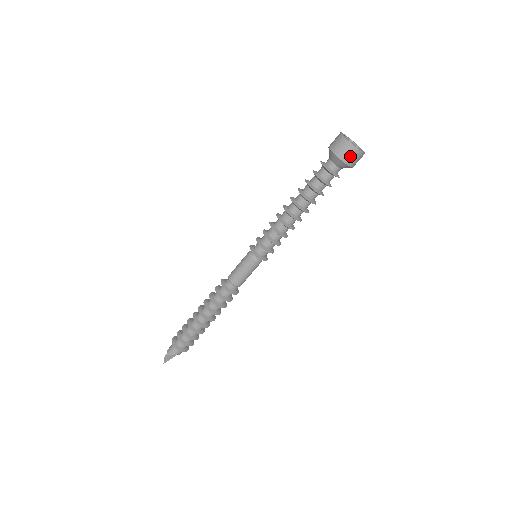
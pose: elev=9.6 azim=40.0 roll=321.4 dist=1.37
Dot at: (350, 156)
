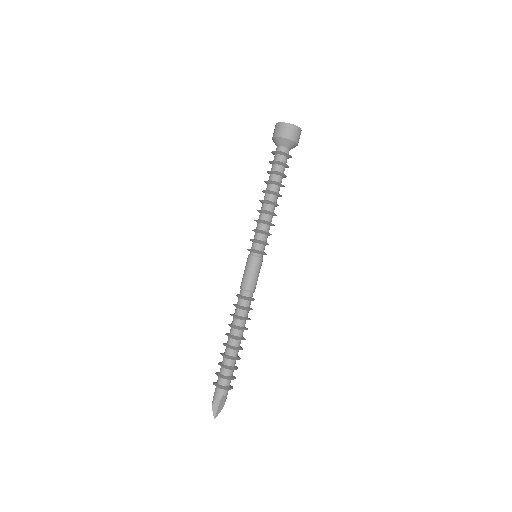
Dot at: (287, 131)
